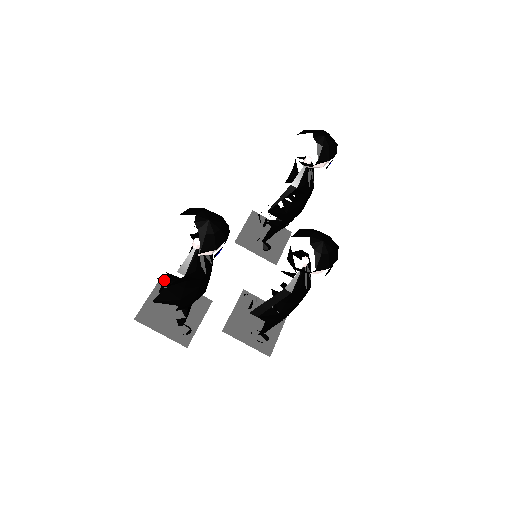
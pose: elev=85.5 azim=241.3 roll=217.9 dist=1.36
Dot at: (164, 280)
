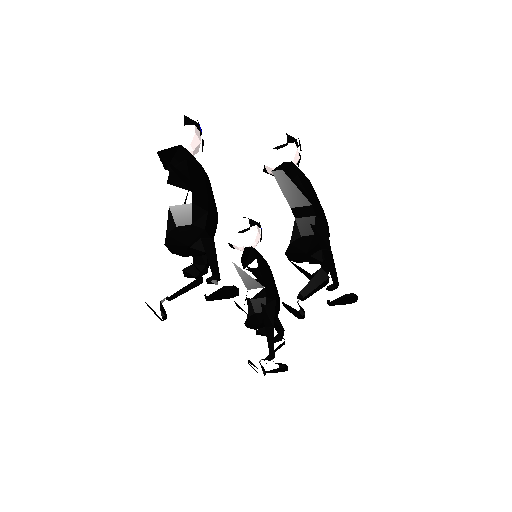
Dot at: occluded
